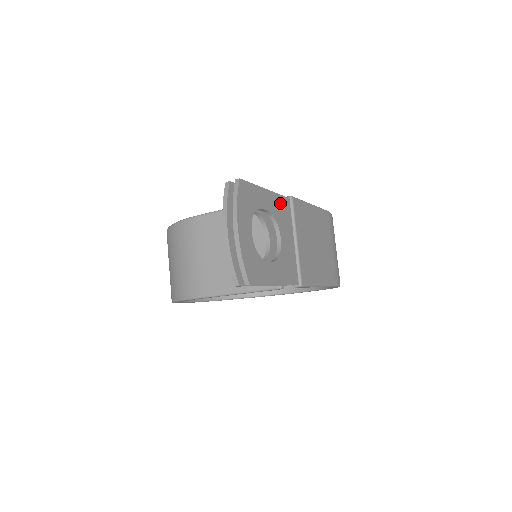
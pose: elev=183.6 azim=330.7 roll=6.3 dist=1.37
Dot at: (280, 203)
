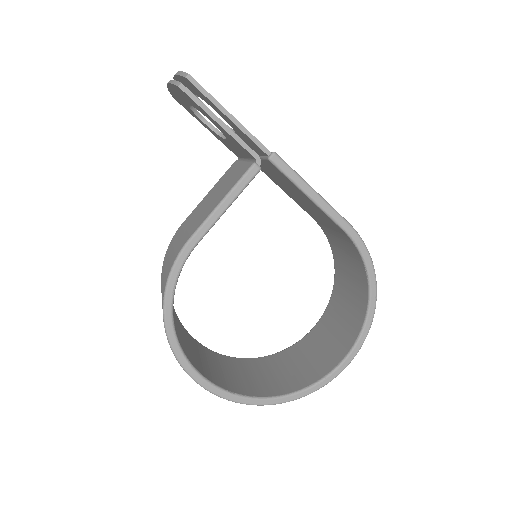
Dot at: occluded
